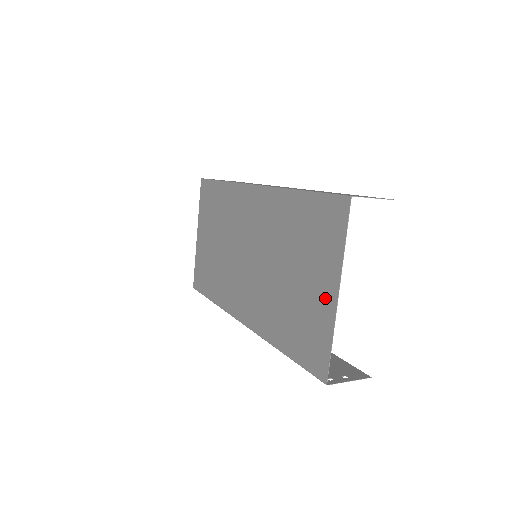
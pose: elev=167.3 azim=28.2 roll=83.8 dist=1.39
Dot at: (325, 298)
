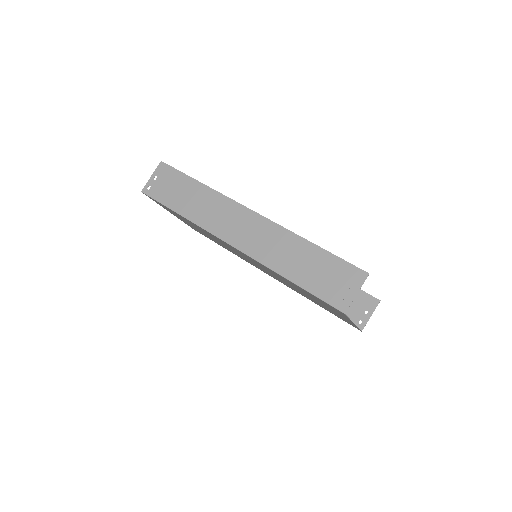
Dot at: (344, 318)
